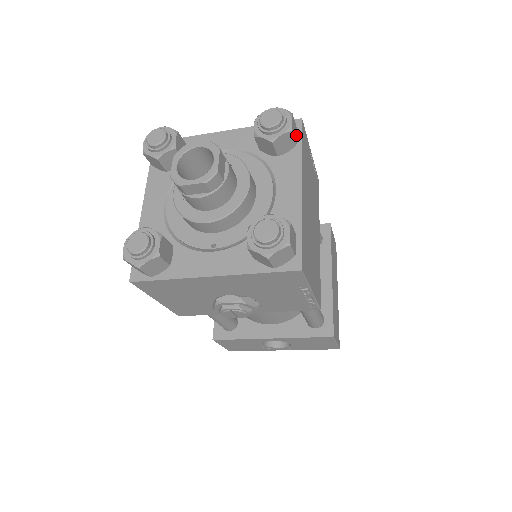
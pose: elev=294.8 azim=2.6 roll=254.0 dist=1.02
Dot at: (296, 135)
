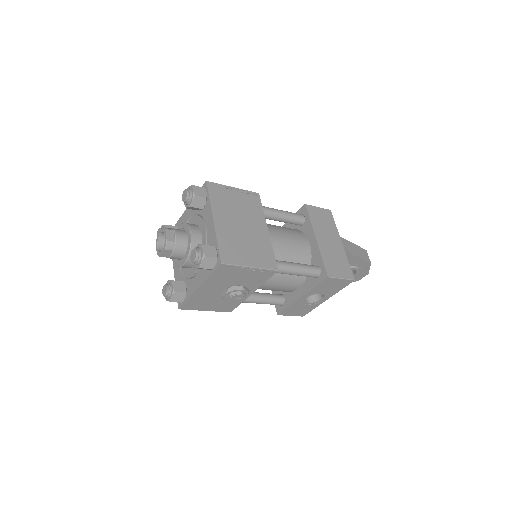
Dot at: (205, 192)
